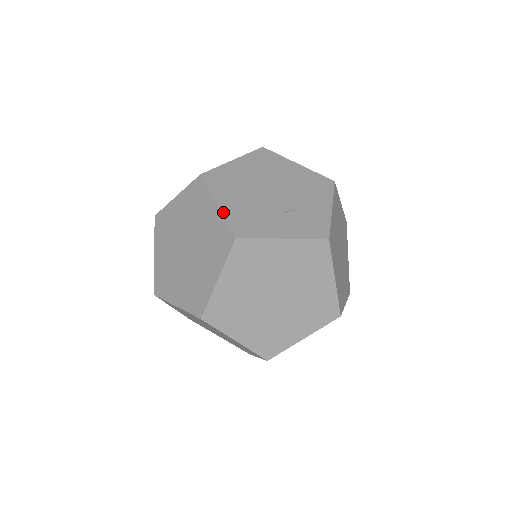
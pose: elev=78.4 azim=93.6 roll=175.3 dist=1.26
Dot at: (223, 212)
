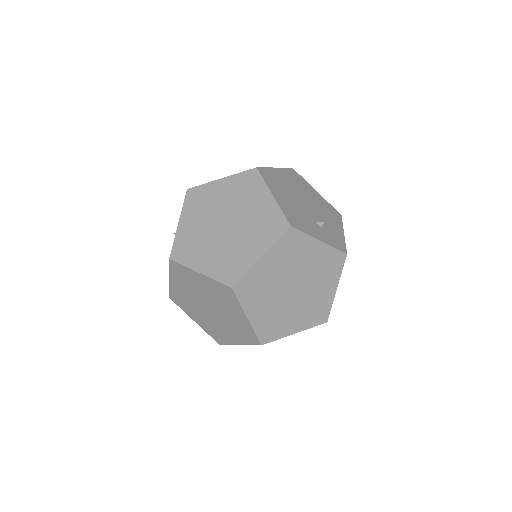
Dot at: (278, 203)
